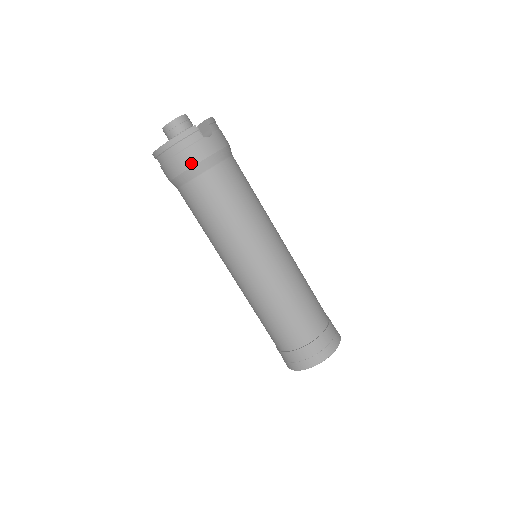
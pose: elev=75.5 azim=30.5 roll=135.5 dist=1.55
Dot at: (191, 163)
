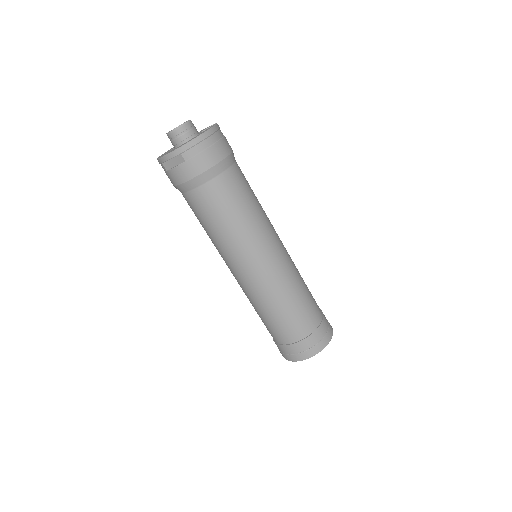
Dot at: (224, 154)
